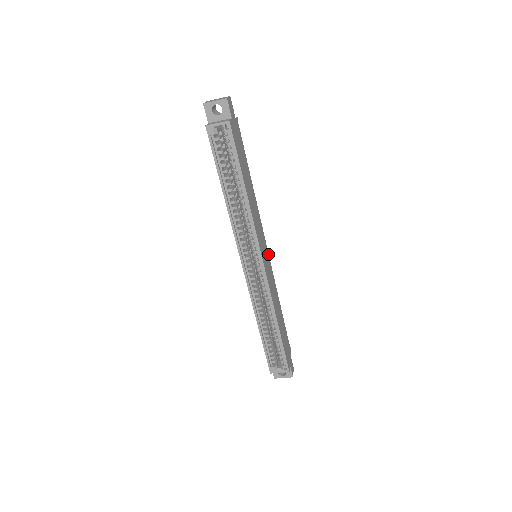
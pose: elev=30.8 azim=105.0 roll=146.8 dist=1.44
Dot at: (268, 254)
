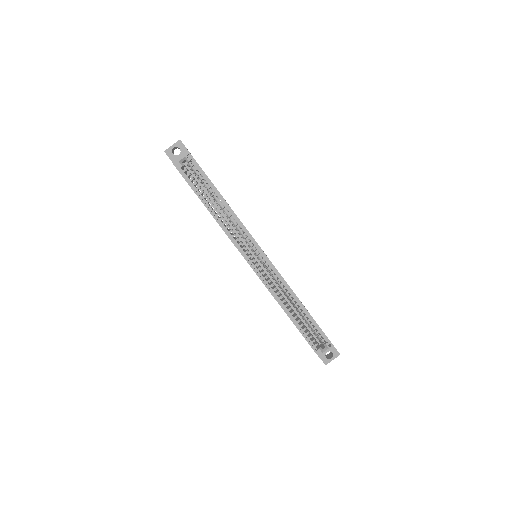
Dot at: occluded
